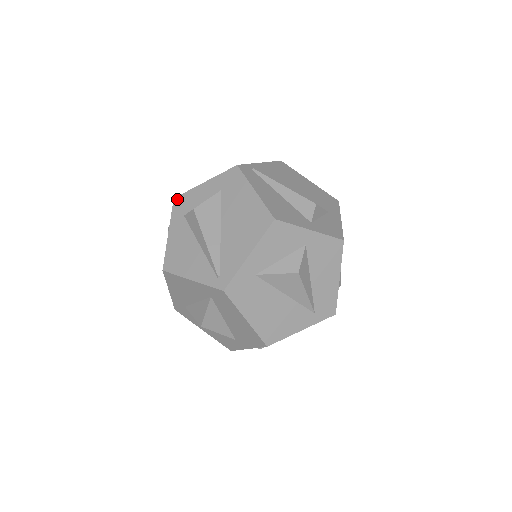
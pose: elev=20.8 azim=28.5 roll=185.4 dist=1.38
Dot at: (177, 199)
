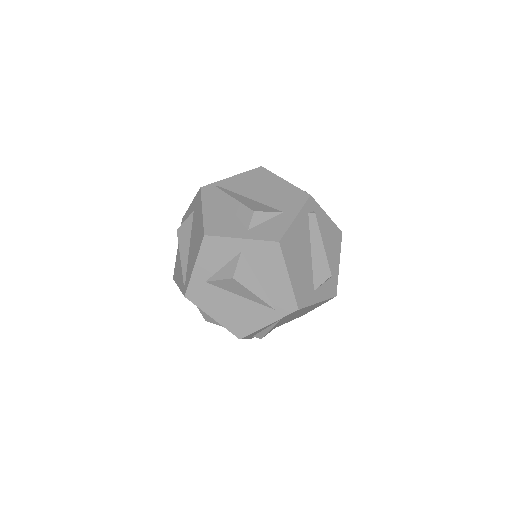
Dot at: (182, 220)
